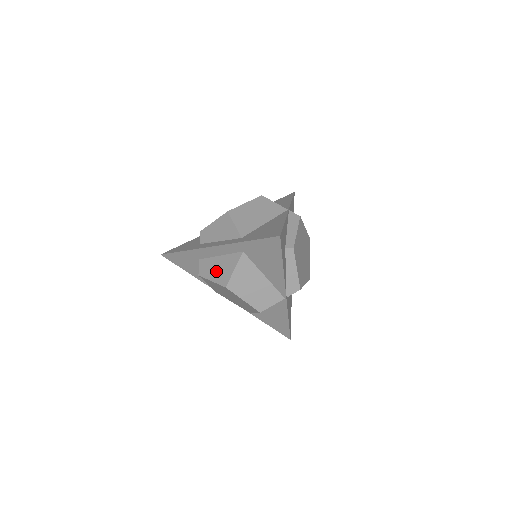
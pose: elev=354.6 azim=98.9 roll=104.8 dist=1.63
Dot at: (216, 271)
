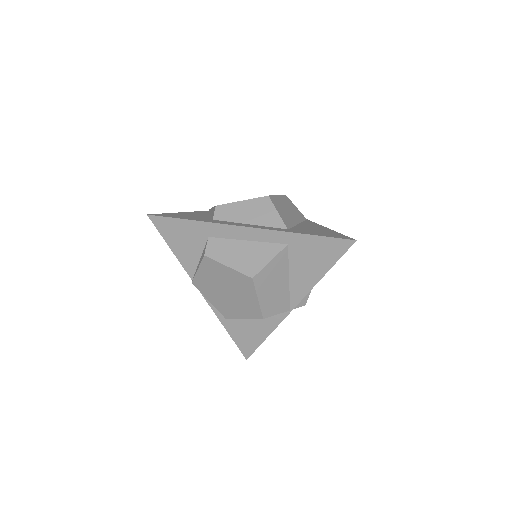
Dot at: (238, 256)
